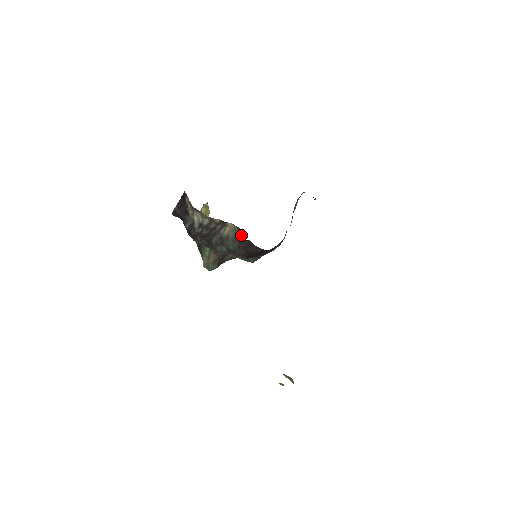
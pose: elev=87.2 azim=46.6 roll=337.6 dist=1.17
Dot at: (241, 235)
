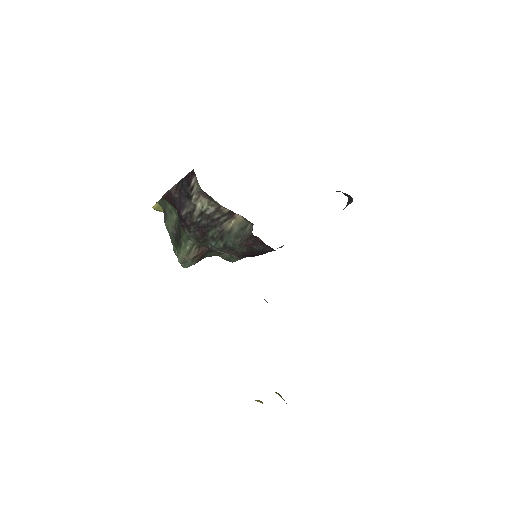
Dot at: (249, 230)
